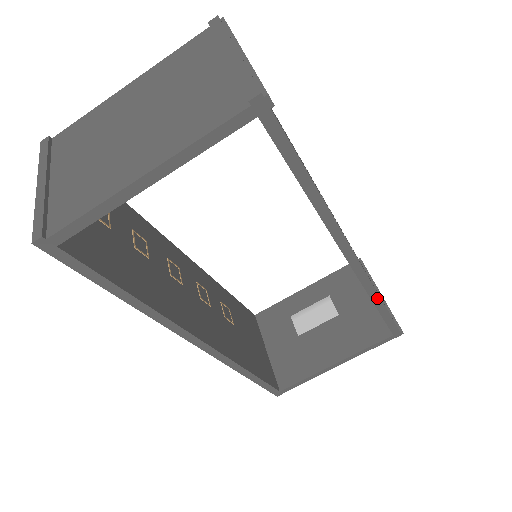
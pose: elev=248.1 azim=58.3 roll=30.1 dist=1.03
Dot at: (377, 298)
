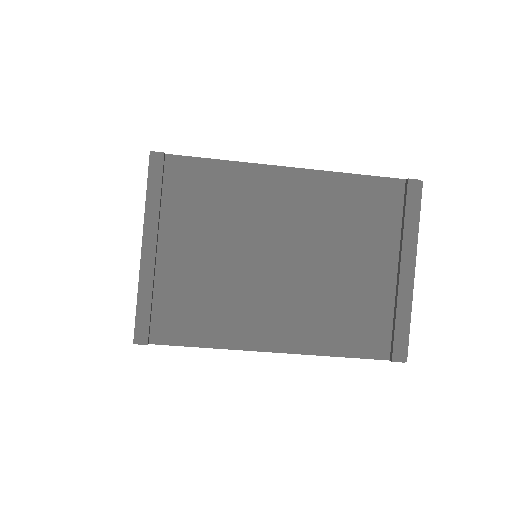
Dot at: occluded
